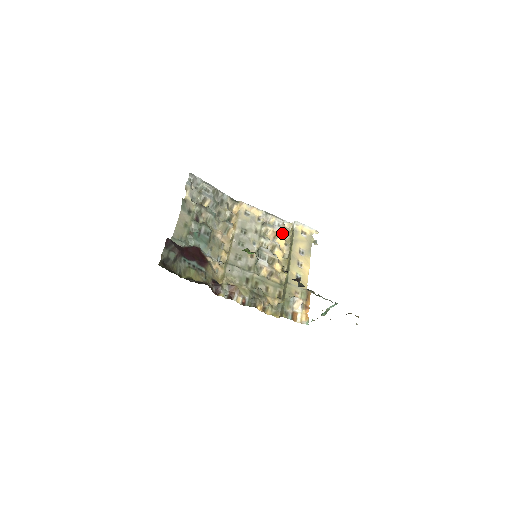
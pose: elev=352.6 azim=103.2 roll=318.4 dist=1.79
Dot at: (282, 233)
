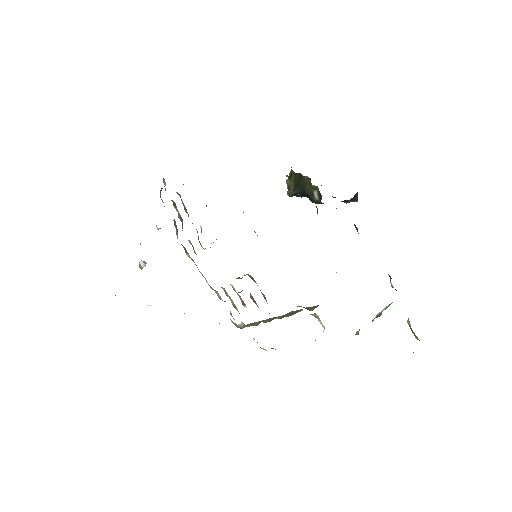
Dot at: occluded
